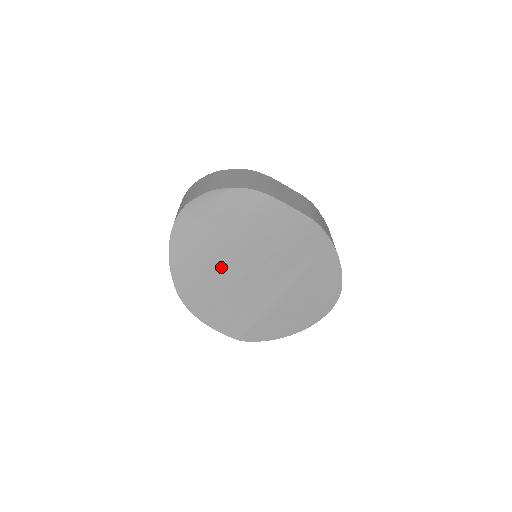
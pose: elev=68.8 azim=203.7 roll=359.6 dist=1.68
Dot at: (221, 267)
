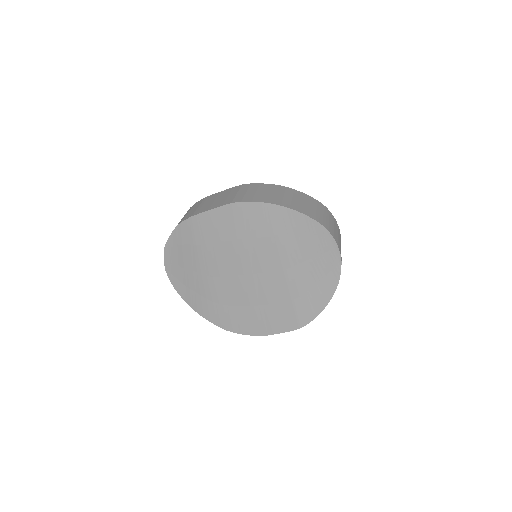
Dot at: (225, 289)
